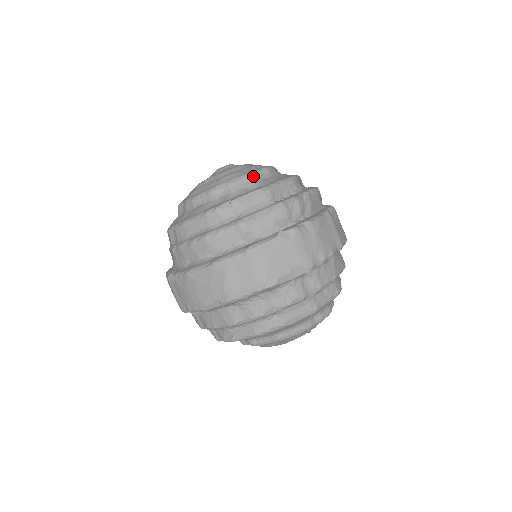
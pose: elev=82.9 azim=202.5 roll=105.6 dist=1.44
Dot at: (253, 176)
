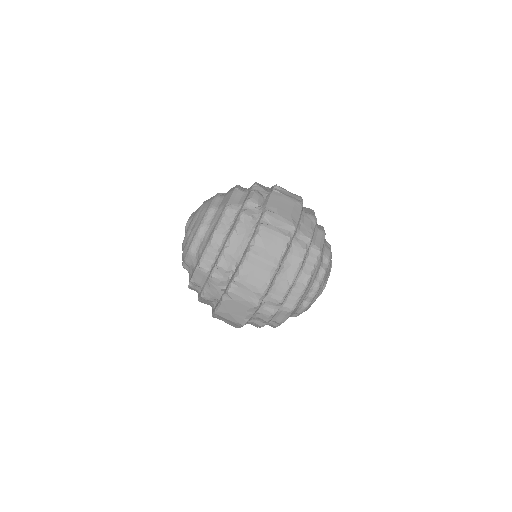
Dot at: (192, 250)
